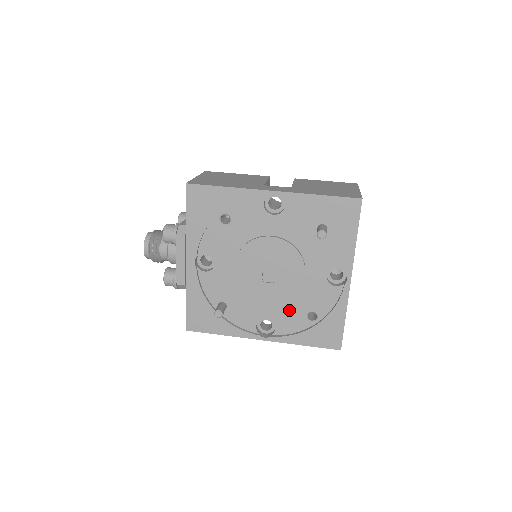
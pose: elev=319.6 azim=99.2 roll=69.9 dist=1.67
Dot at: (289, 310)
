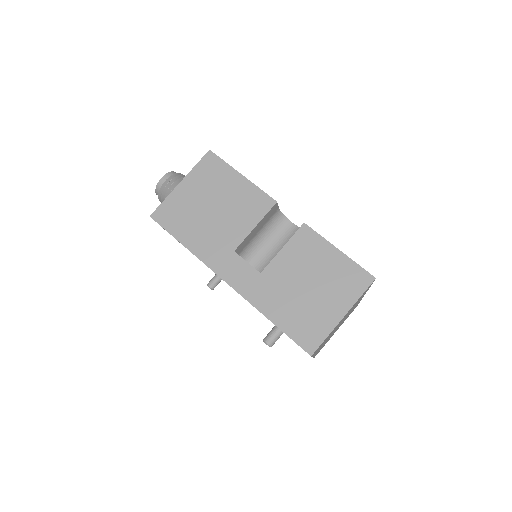
Dot at: occluded
